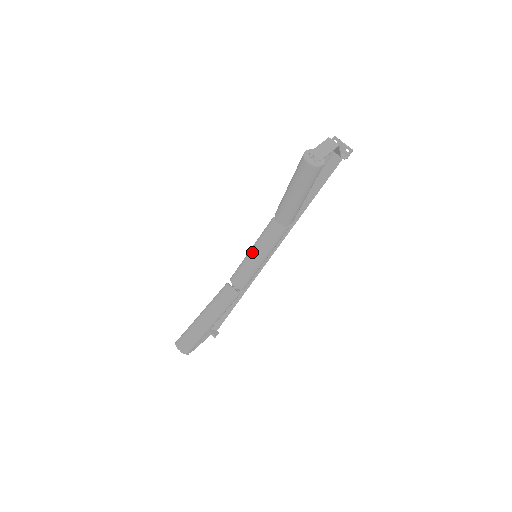
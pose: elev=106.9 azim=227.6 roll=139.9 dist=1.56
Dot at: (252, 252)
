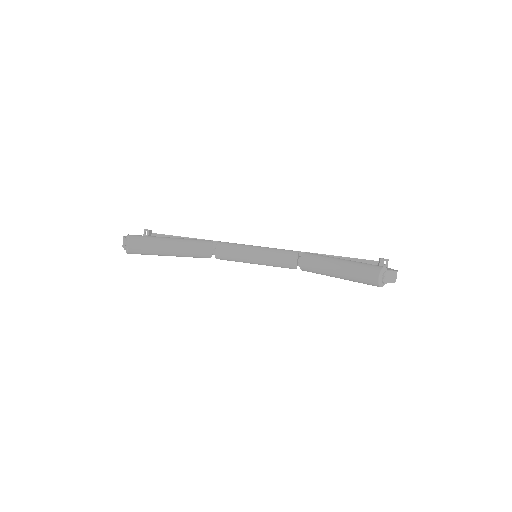
Dot at: (258, 251)
